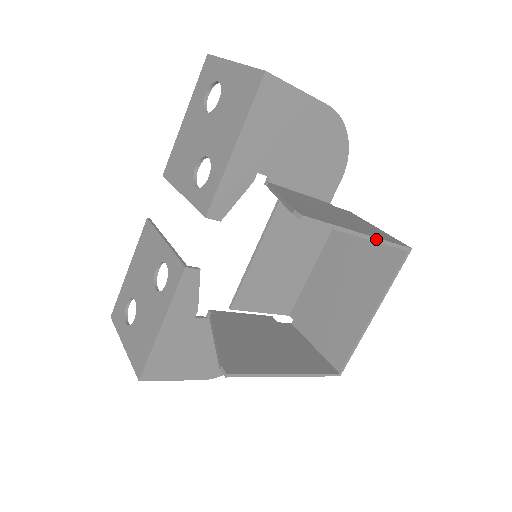
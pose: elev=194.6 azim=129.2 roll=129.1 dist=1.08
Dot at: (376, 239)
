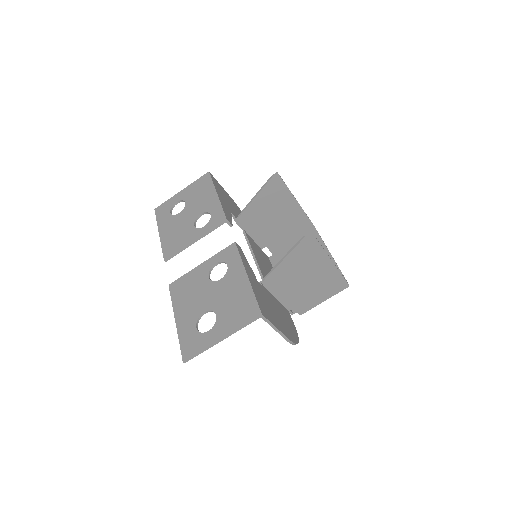
Dot at: occluded
